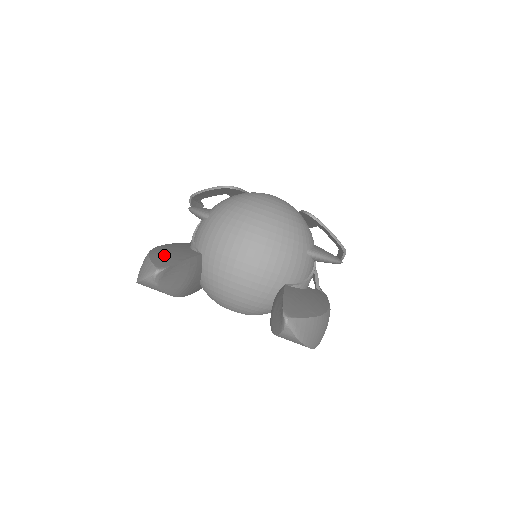
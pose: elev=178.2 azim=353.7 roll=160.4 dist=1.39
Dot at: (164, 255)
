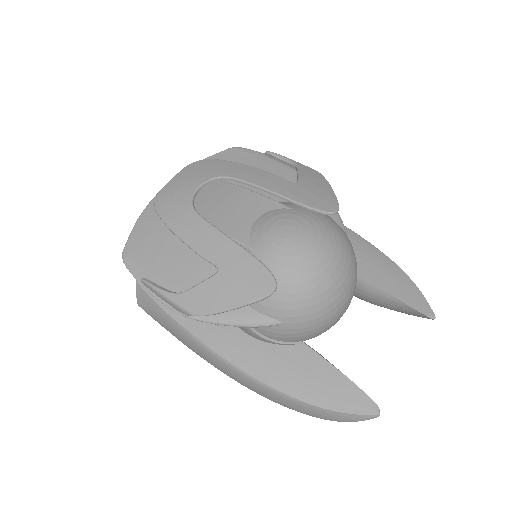
Dot at: (330, 394)
